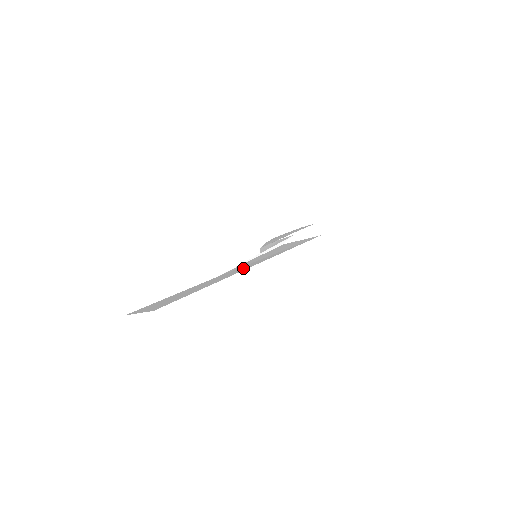
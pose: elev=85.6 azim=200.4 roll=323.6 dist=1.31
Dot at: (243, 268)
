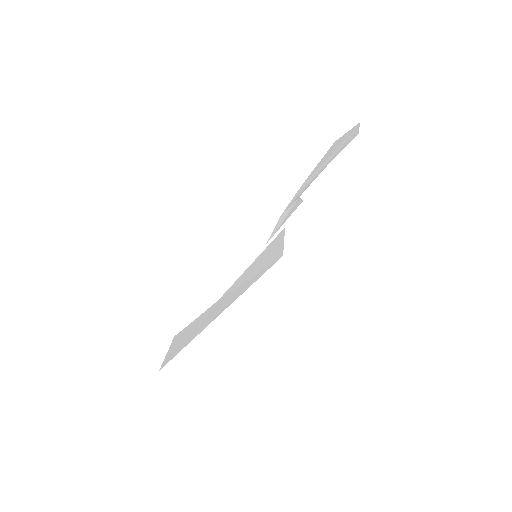
Dot at: (219, 309)
